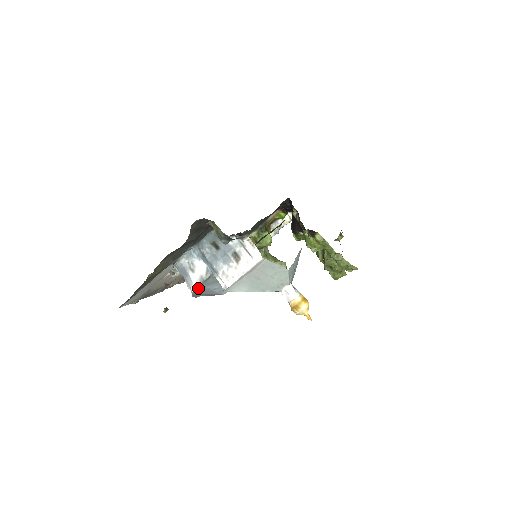
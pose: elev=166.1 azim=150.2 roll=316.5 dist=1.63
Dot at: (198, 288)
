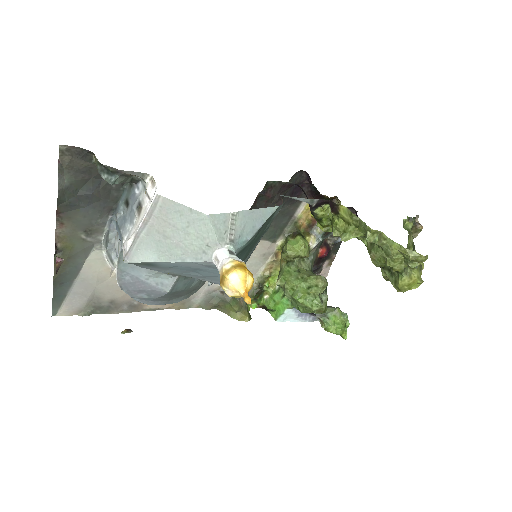
Dot at: (119, 274)
